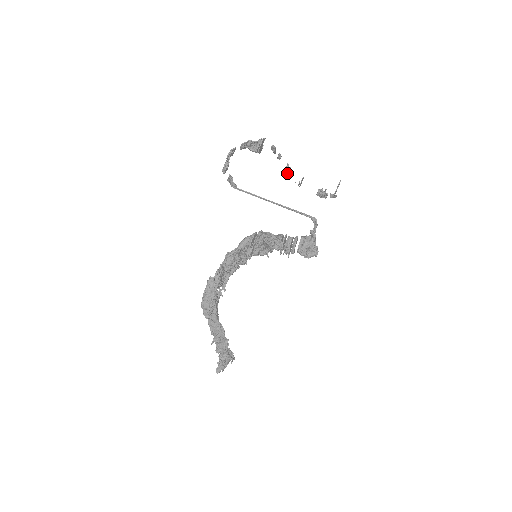
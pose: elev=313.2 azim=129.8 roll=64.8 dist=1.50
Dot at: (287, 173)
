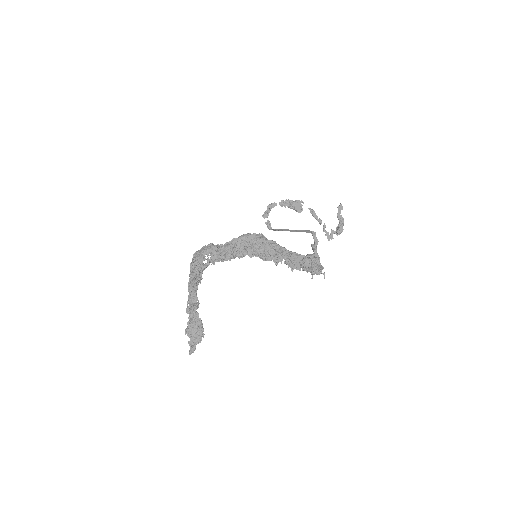
Dot at: occluded
